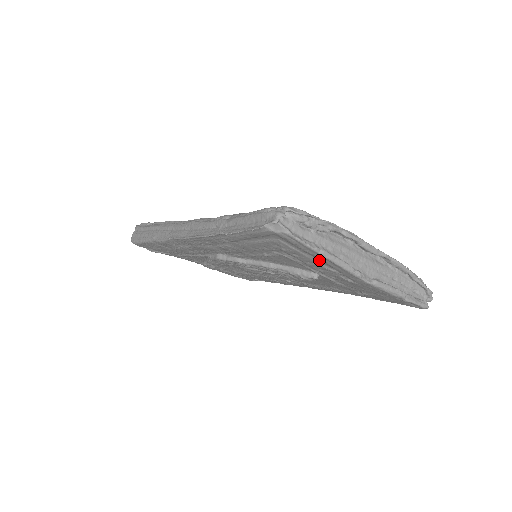
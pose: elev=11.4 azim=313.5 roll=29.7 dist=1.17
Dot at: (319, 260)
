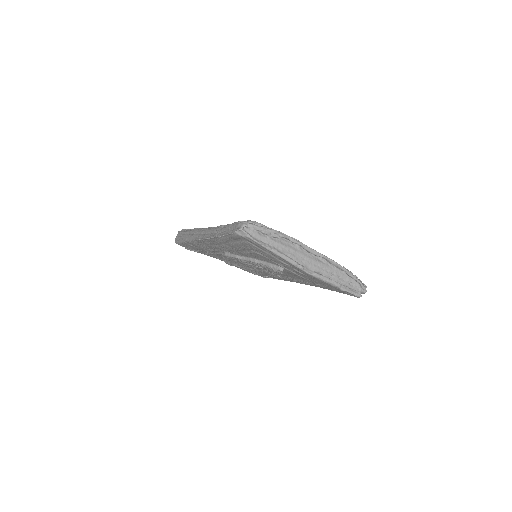
Dot at: (276, 256)
